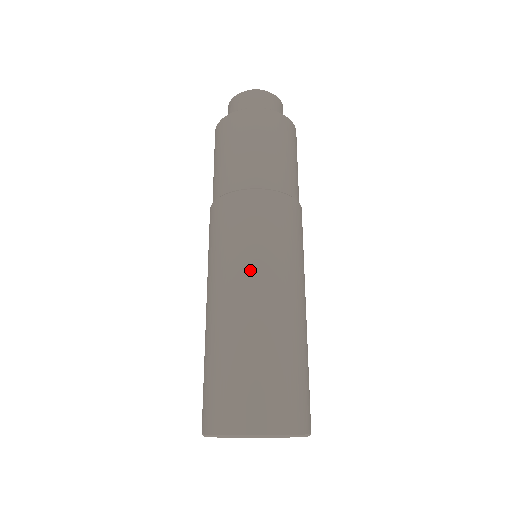
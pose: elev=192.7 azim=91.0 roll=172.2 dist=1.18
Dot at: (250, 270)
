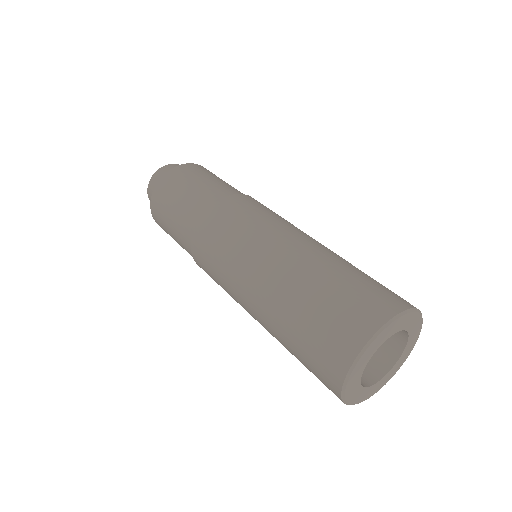
Dot at: (295, 228)
